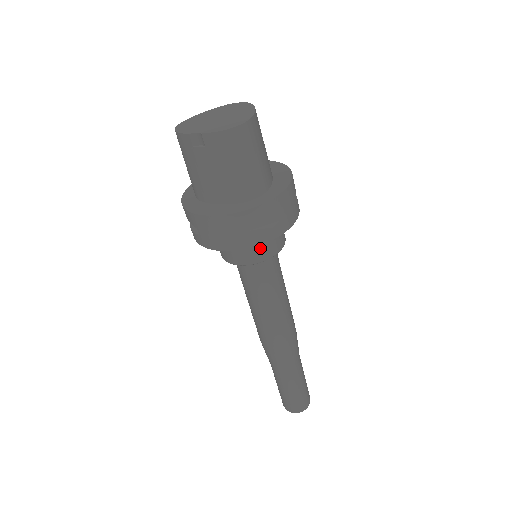
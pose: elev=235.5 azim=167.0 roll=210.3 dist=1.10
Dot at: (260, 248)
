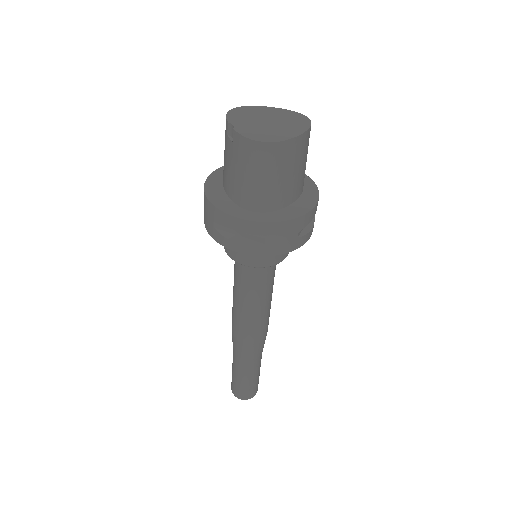
Dot at: occluded
